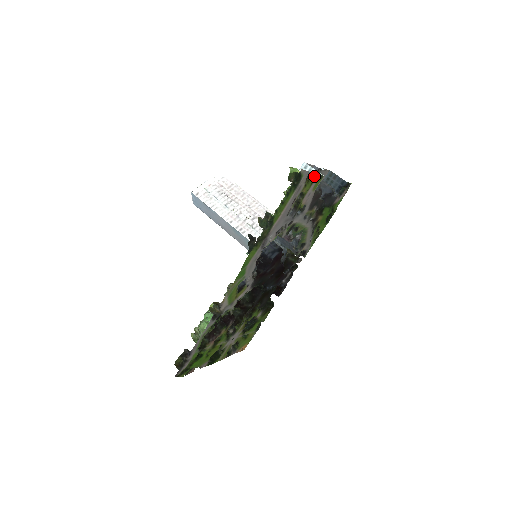
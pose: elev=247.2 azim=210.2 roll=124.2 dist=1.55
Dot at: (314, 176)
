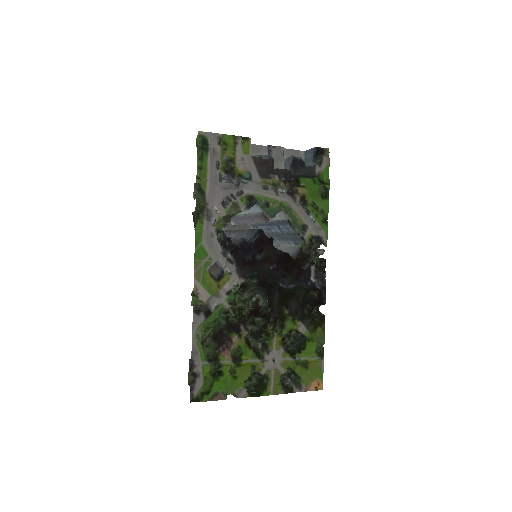
Dot at: (231, 138)
